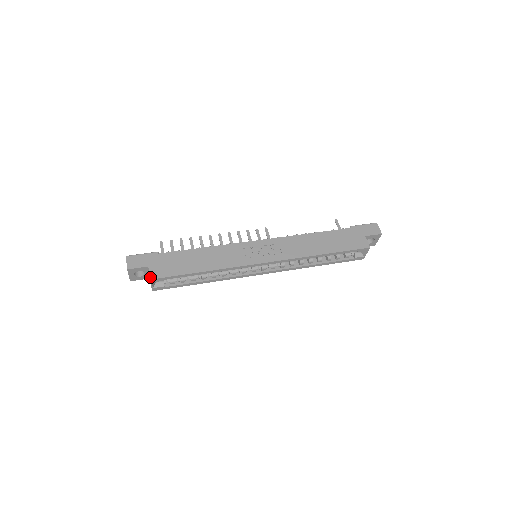
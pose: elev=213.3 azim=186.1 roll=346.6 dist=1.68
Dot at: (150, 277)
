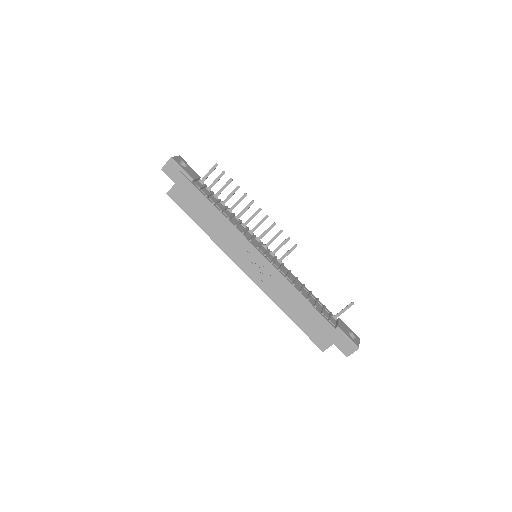
Dot at: (168, 192)
